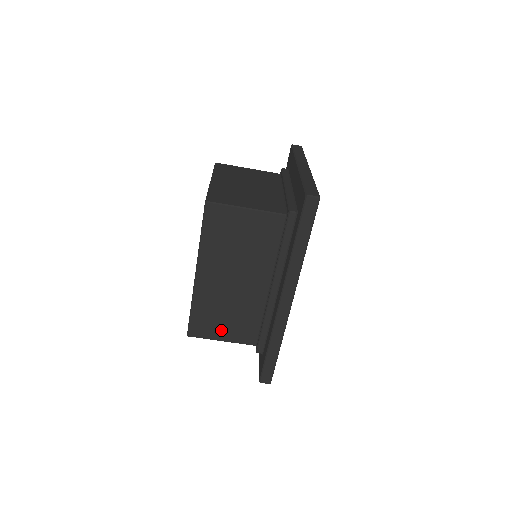
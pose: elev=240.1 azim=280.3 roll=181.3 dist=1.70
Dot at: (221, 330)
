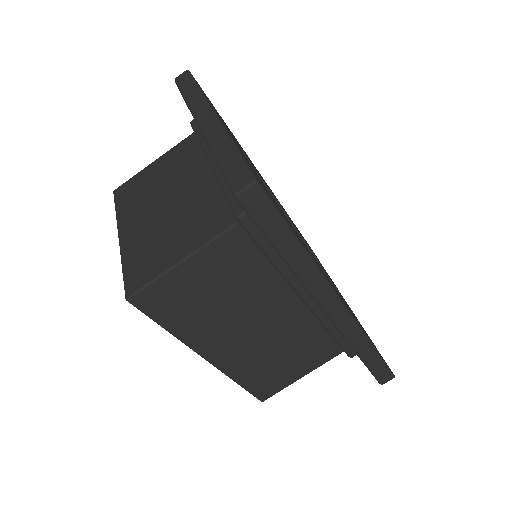
Dot at: (291, 372)
